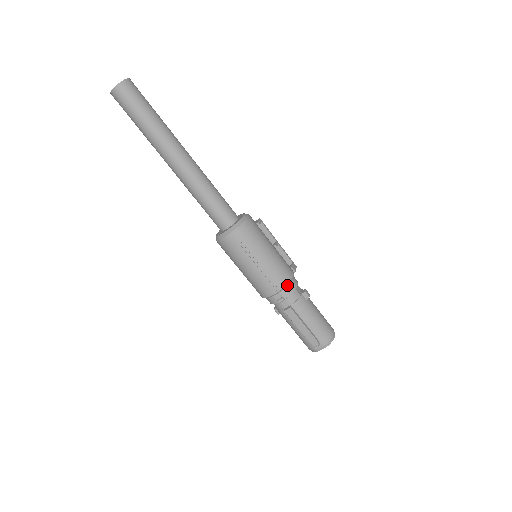
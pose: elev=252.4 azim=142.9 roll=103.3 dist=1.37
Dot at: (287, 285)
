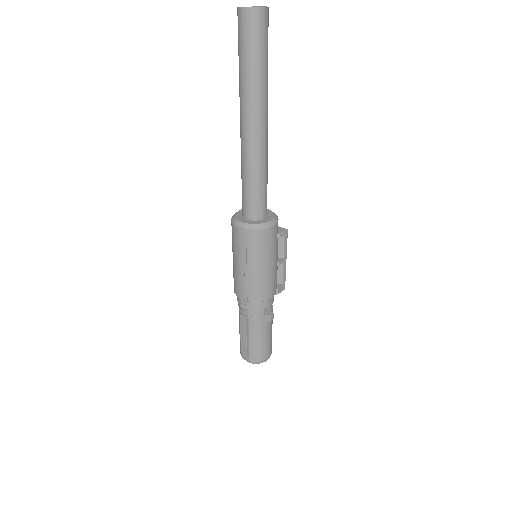
Dot at: (258, 301)
